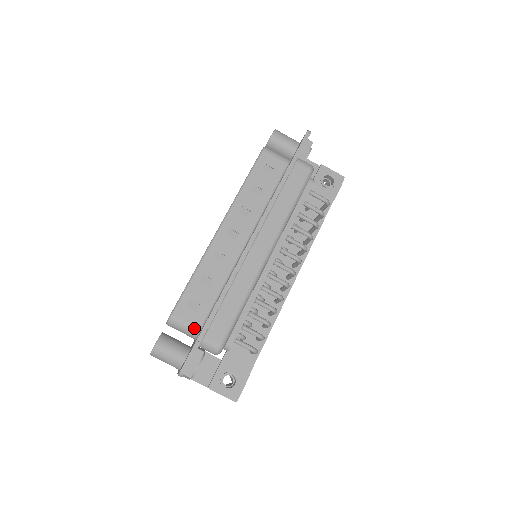
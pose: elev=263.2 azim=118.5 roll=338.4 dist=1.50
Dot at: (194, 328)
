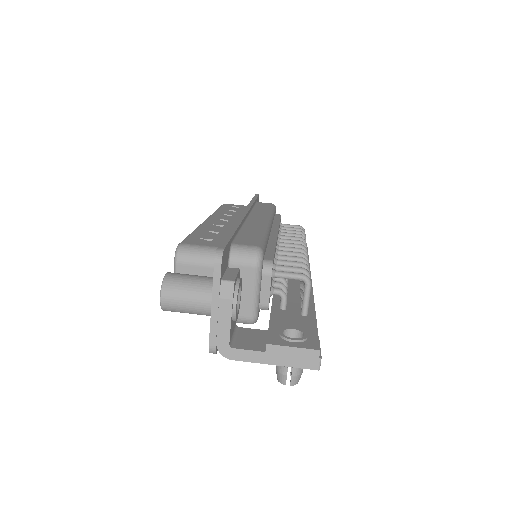
Dot at: (215, 248)
